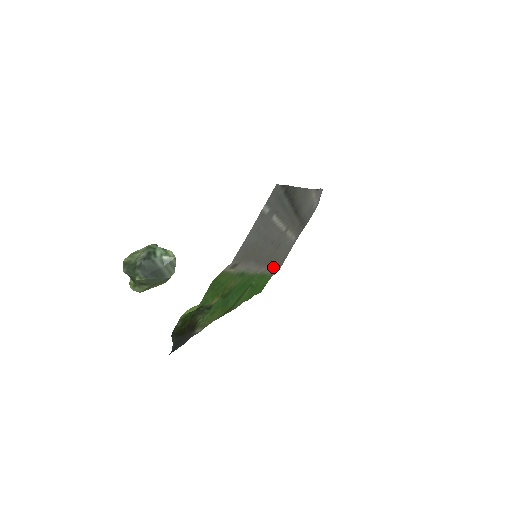
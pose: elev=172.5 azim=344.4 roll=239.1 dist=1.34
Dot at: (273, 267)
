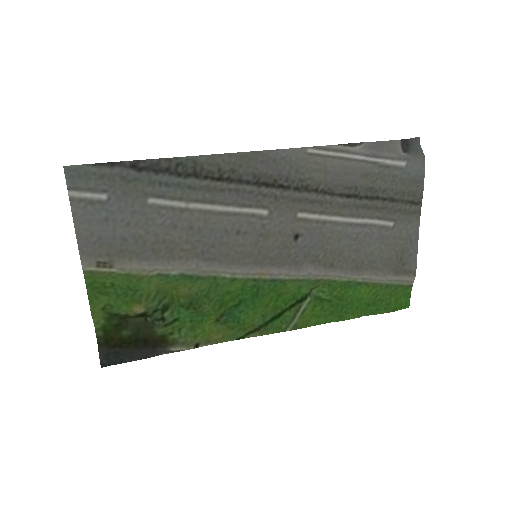
Dot at: (348, 269)
